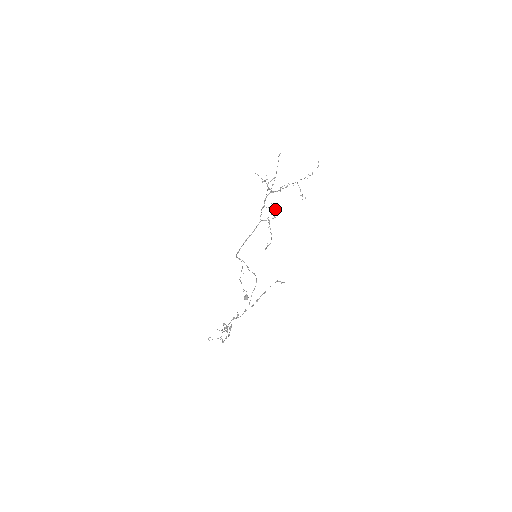
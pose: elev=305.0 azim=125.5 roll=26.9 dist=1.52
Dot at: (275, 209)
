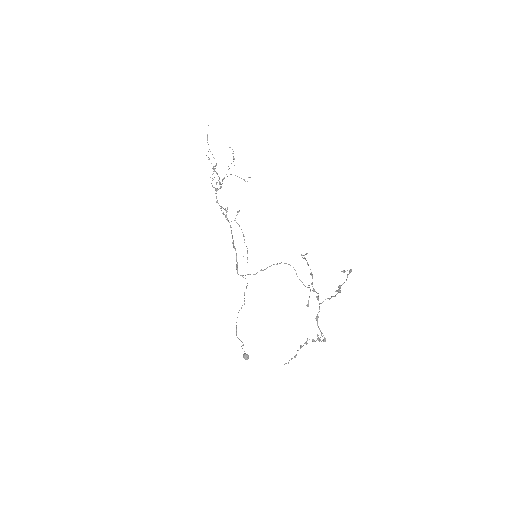
Dot at: occluded
